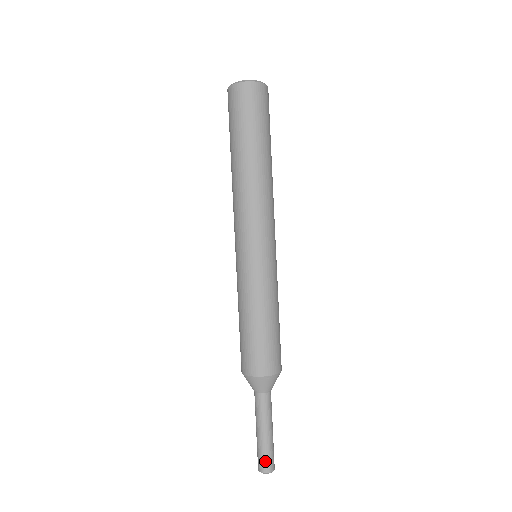
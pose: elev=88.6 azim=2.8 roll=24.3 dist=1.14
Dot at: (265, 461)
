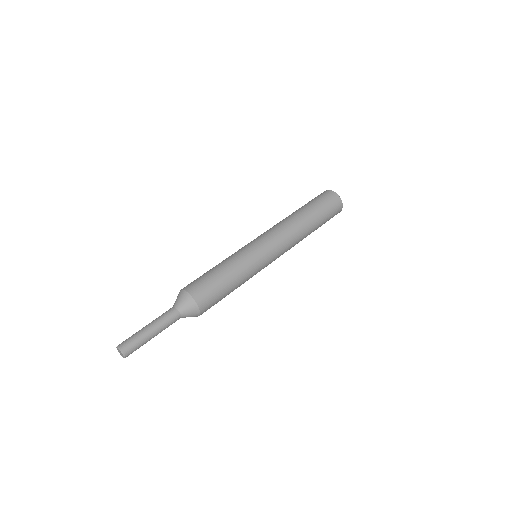
Dot at: (127, 340)
